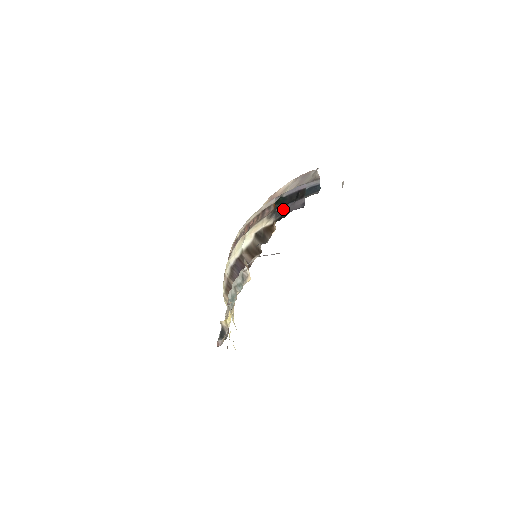
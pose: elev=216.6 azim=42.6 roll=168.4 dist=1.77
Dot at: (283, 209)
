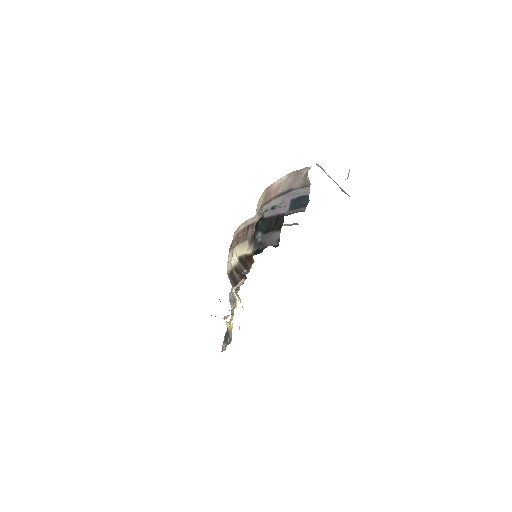
Dot at: (261, 239)
